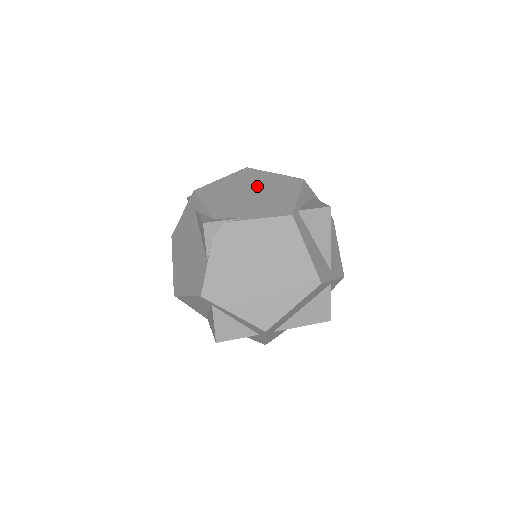
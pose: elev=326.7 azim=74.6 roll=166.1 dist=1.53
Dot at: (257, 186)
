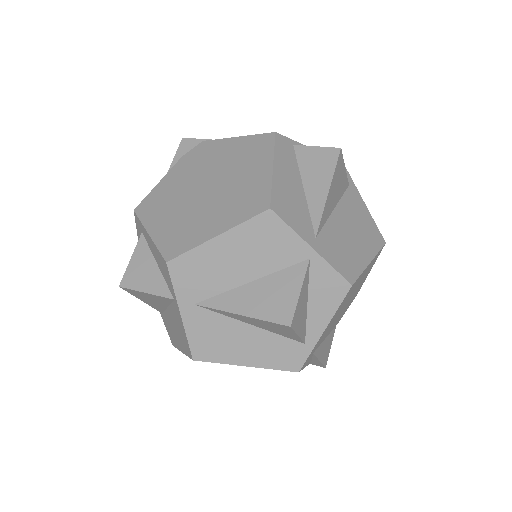
Dot at: occluded
